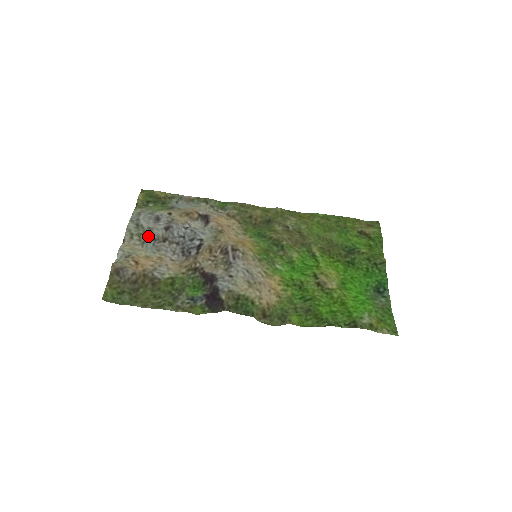
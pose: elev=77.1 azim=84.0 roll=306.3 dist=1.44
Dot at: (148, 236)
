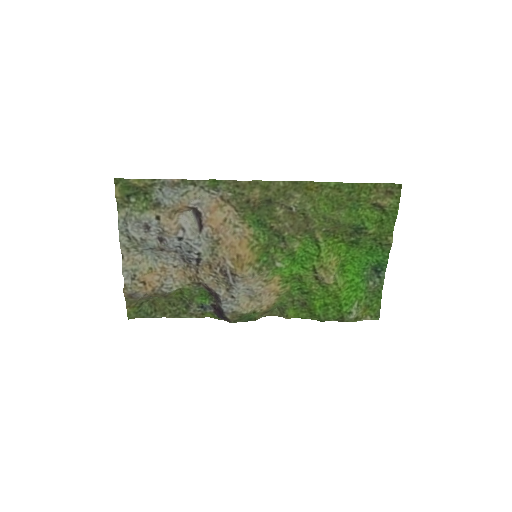
Dot at: (144, 247)
